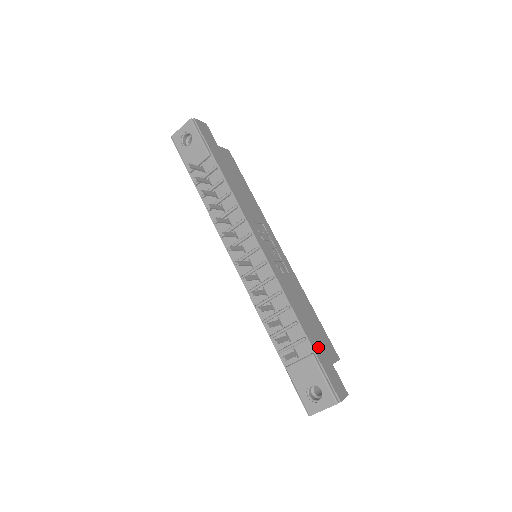
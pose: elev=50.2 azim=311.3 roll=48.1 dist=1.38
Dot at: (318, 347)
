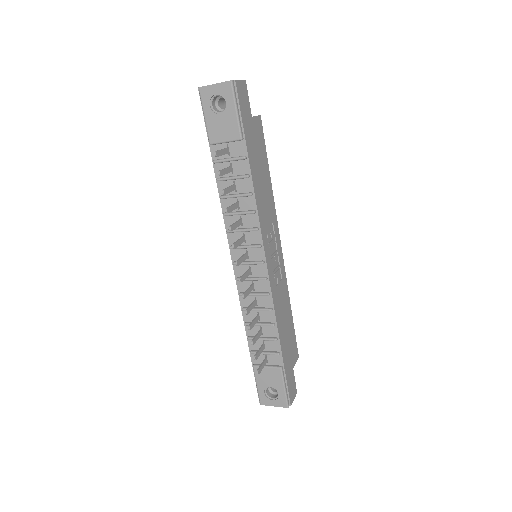
Dot at: (287, 358)
